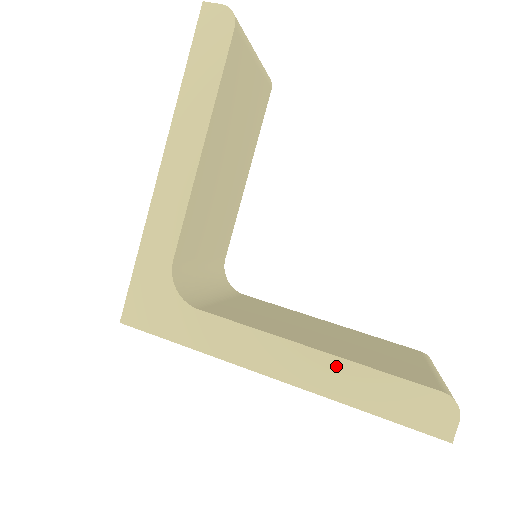
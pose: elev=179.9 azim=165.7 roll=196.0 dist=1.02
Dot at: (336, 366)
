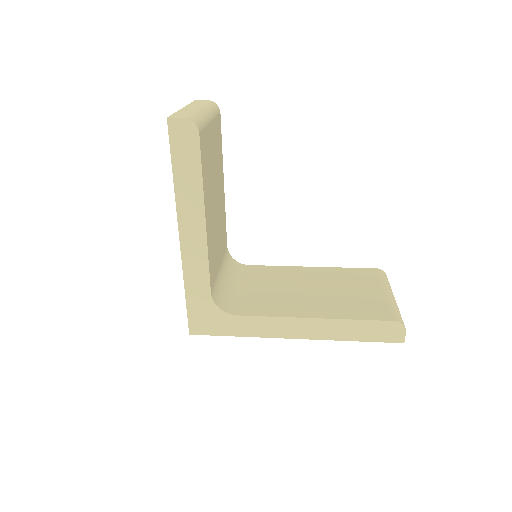
Dot at: (331, 324)
